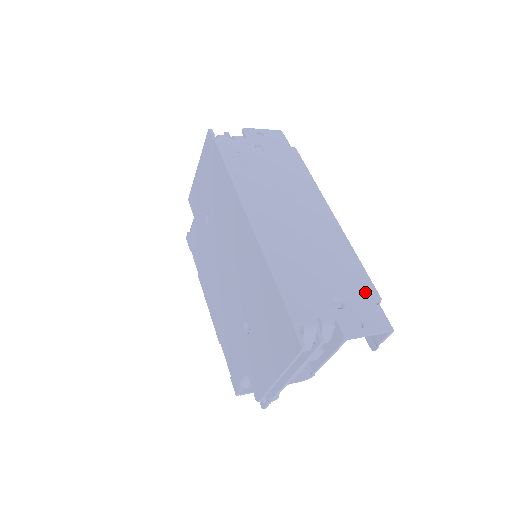
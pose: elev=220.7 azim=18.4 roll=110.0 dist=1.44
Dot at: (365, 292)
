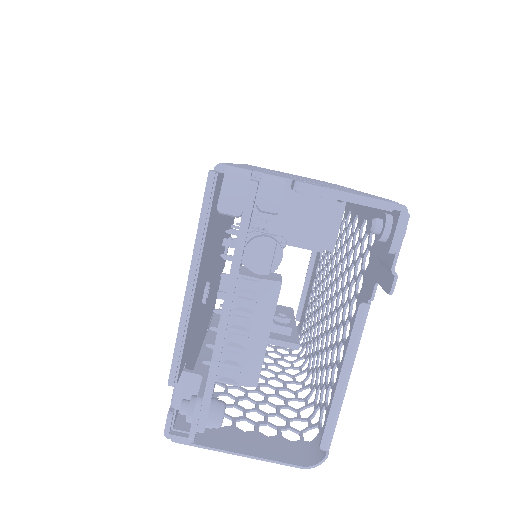
Dot at: (368, 195)
